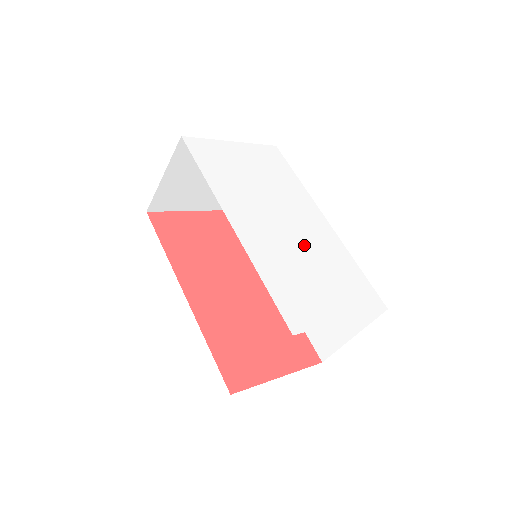
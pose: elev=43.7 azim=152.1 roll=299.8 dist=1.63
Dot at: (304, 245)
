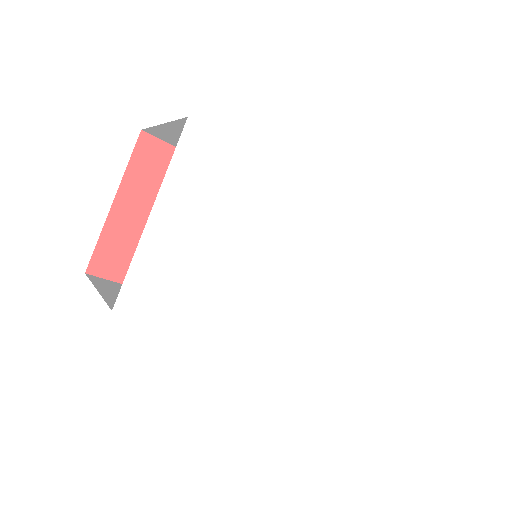
Dot at: (325, 271)
